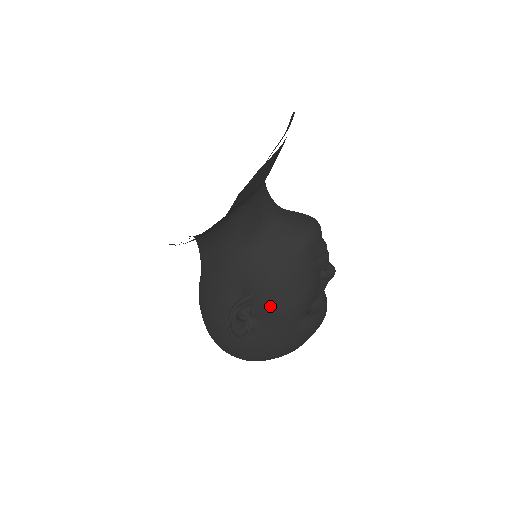
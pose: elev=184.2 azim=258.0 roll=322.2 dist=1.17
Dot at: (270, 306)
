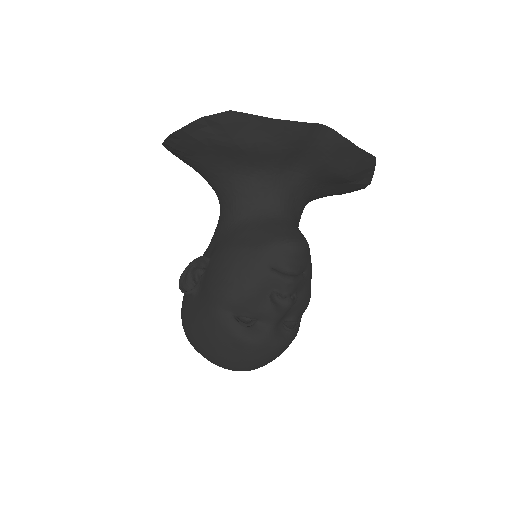
Dot at: (210, 275)
